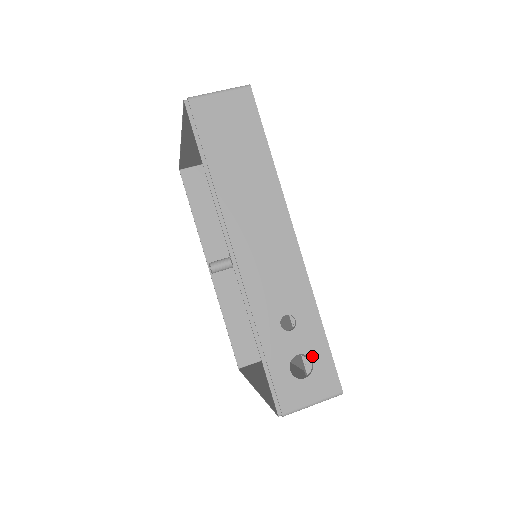
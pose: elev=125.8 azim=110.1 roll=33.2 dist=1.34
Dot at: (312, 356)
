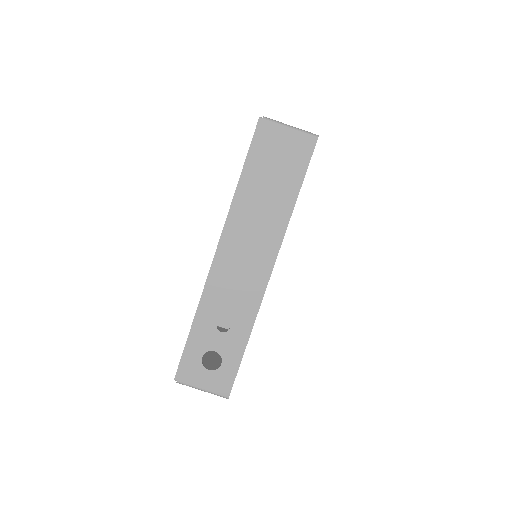
Dot at: (224, 359)
